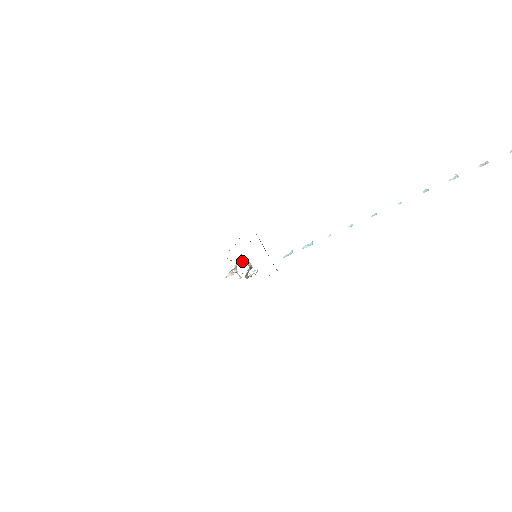
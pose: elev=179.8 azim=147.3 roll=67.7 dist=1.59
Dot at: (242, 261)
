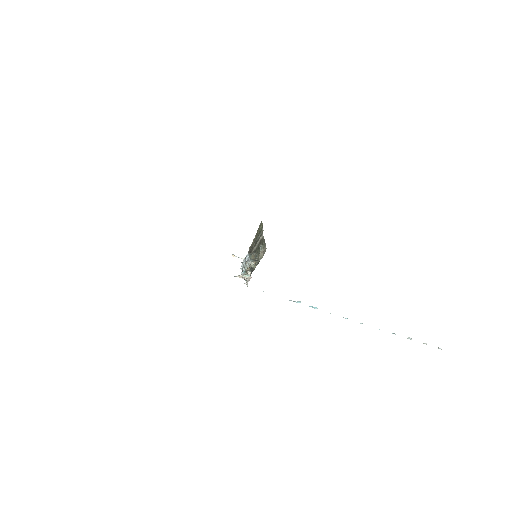
Dot at: occluded
